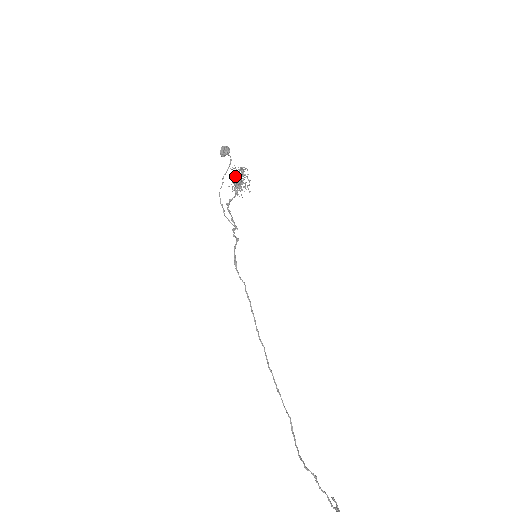
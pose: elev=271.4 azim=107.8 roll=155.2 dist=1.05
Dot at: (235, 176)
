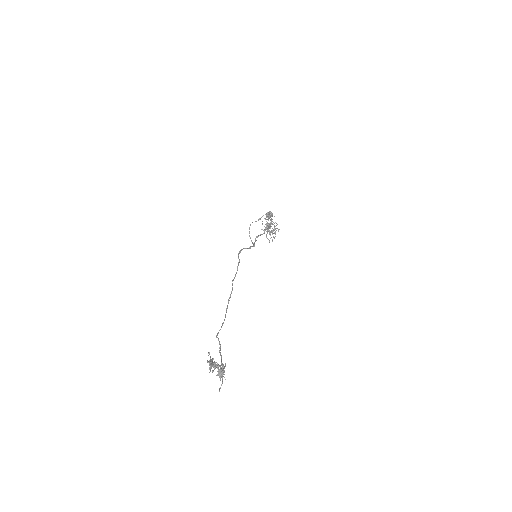
Dot at: occluded
